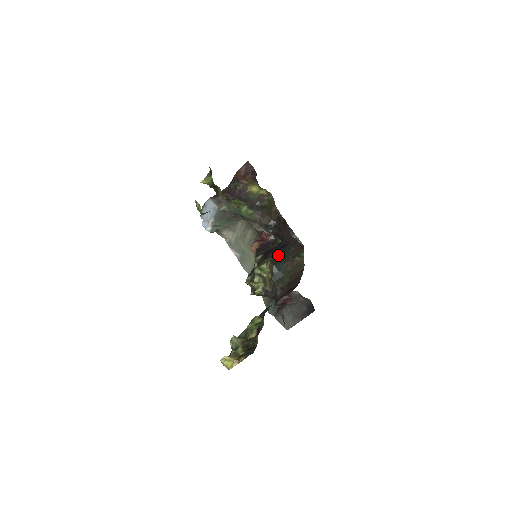
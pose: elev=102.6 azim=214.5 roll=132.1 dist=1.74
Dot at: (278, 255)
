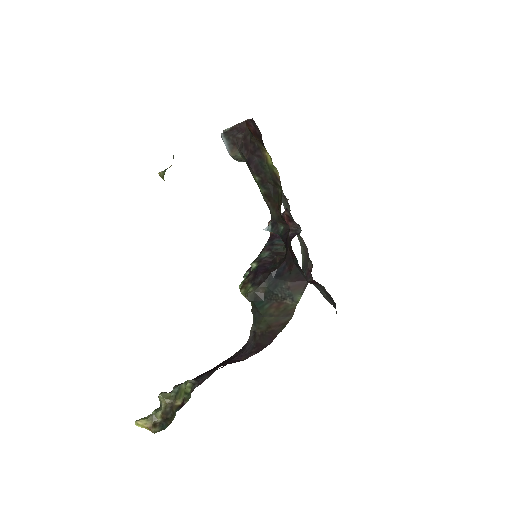
Dot at: (265, 287)
